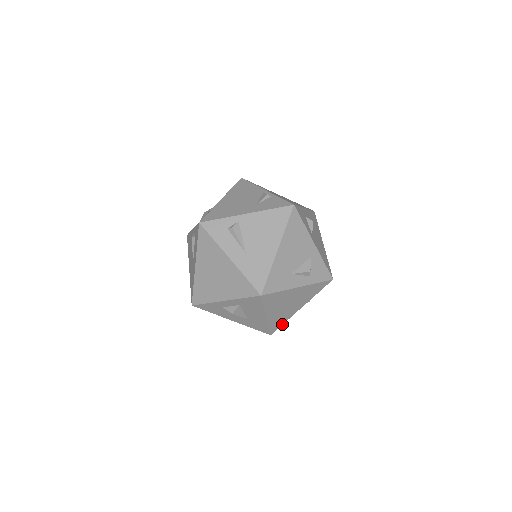
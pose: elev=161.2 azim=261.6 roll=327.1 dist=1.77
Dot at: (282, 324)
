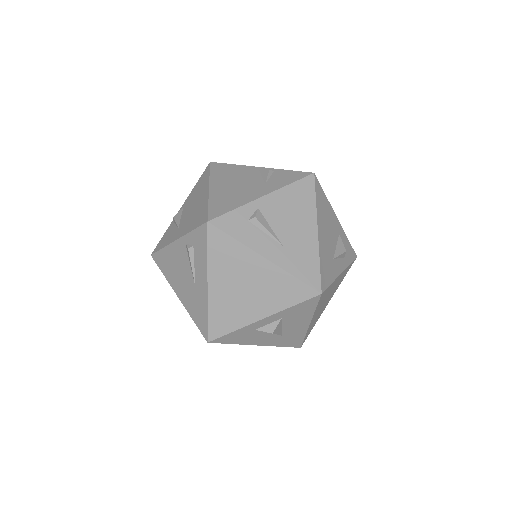
Dot at: (311, 329)
